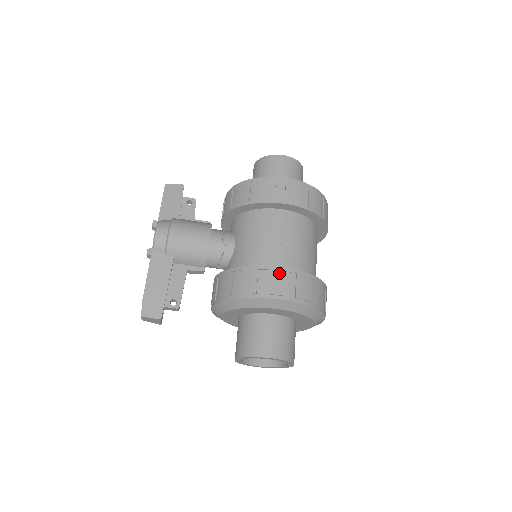
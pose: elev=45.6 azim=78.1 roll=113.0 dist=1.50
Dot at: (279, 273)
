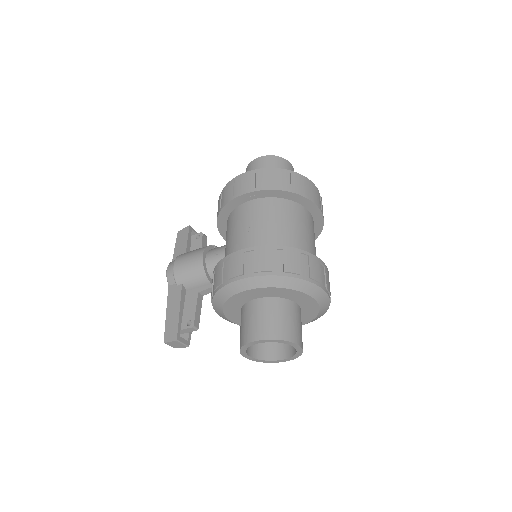
Dot at: (237, 256)
